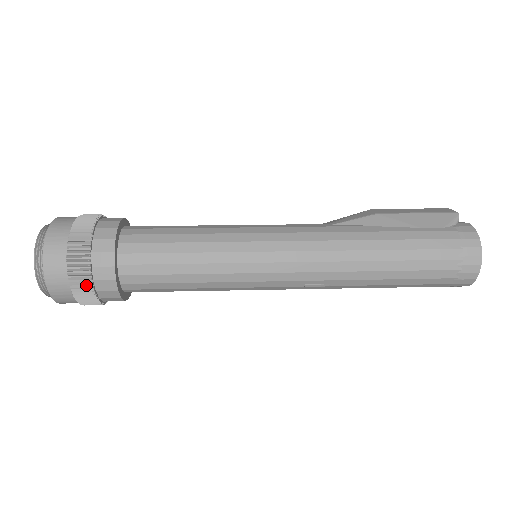
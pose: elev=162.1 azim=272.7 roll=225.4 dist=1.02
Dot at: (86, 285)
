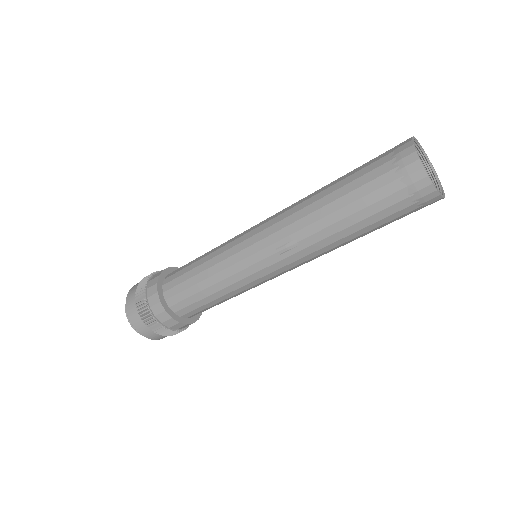
Dot at: (144, 303)
